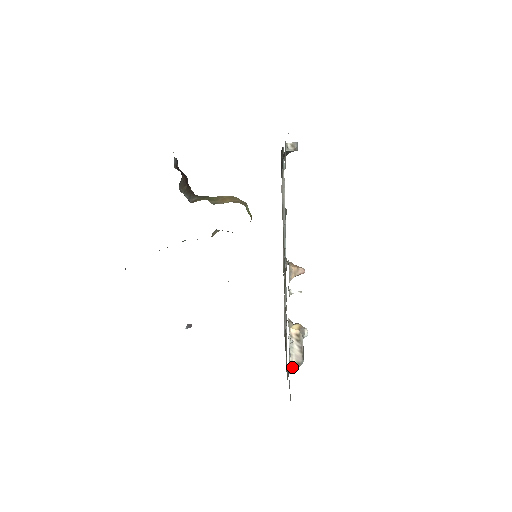
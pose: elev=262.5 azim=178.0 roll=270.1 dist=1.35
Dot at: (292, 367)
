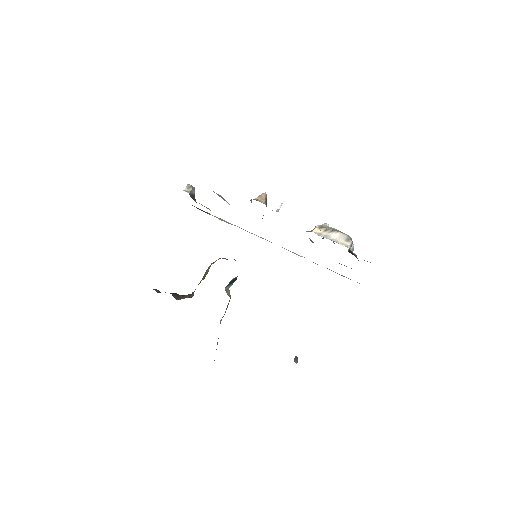
Dot at: (349, 247)
